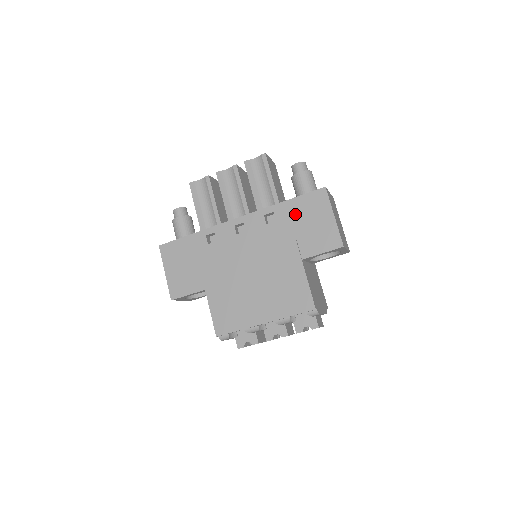
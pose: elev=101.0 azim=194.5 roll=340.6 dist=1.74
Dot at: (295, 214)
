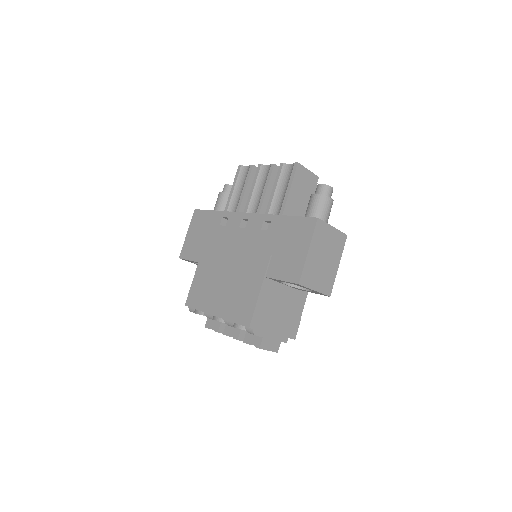
Dot at: (283, 232)
